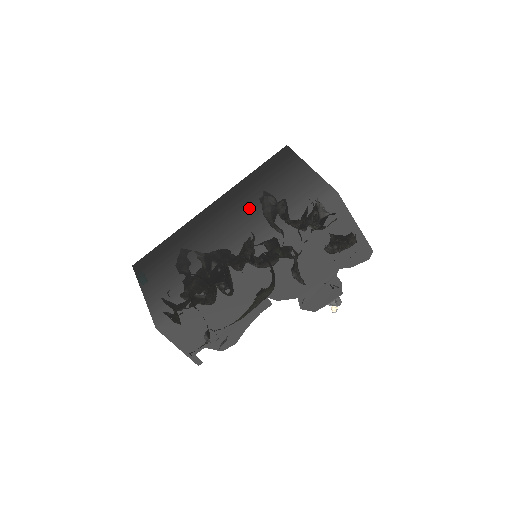
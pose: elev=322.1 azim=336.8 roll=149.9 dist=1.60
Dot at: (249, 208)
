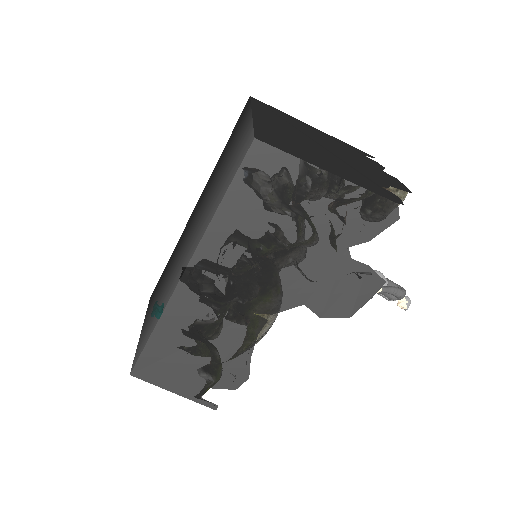
Dot at: (206, 199)
